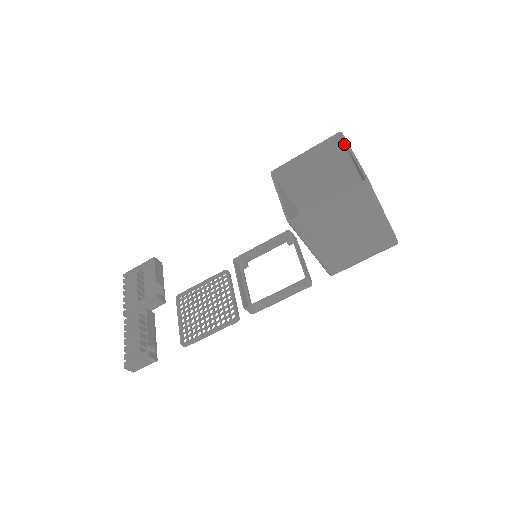
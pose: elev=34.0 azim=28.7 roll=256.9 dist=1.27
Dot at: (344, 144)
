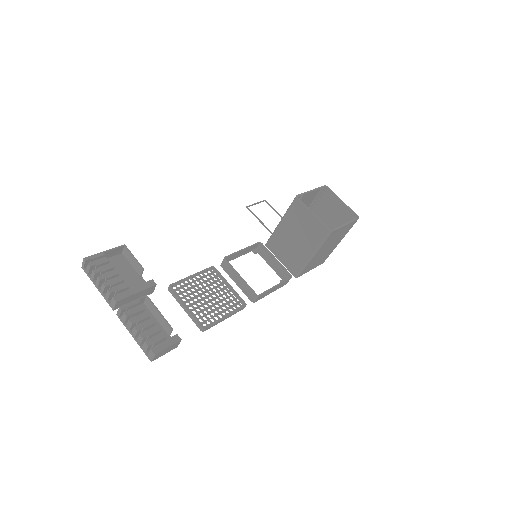
Dot at: (321, 193)
